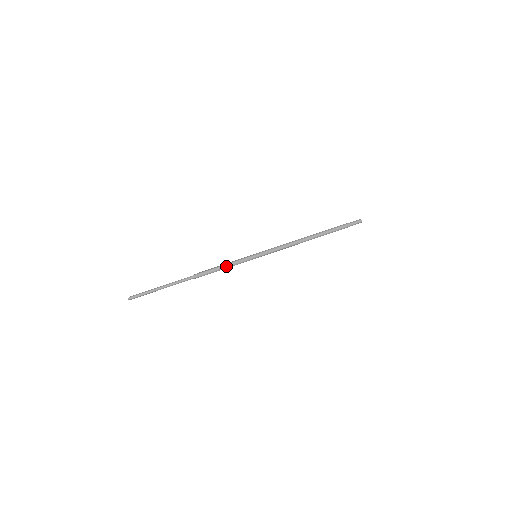
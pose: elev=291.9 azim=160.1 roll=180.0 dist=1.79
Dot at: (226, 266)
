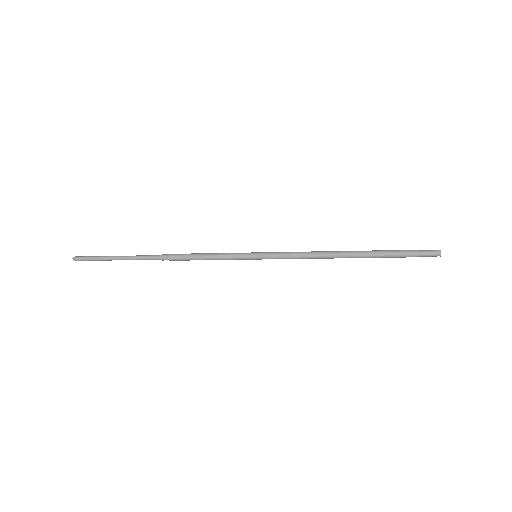
Dot at: (209, 254)
